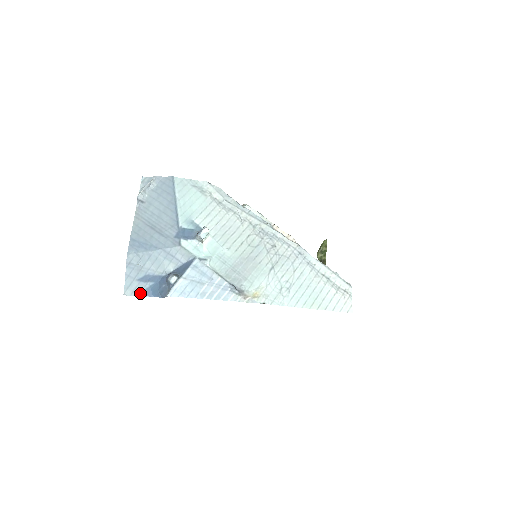
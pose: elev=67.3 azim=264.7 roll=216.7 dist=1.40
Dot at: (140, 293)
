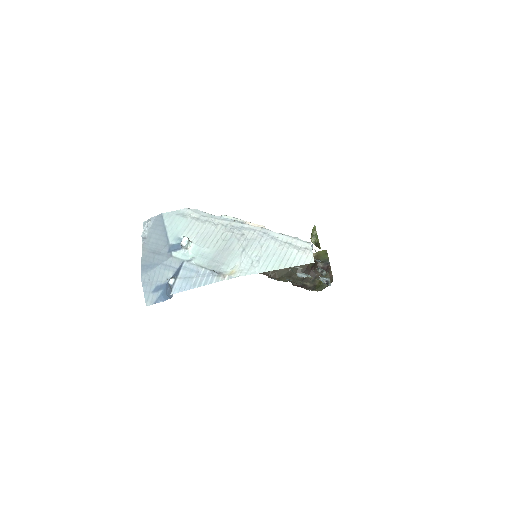
Dot at: (156, 301)
